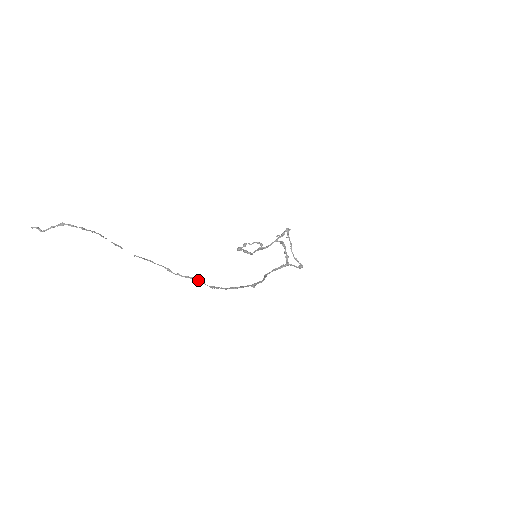
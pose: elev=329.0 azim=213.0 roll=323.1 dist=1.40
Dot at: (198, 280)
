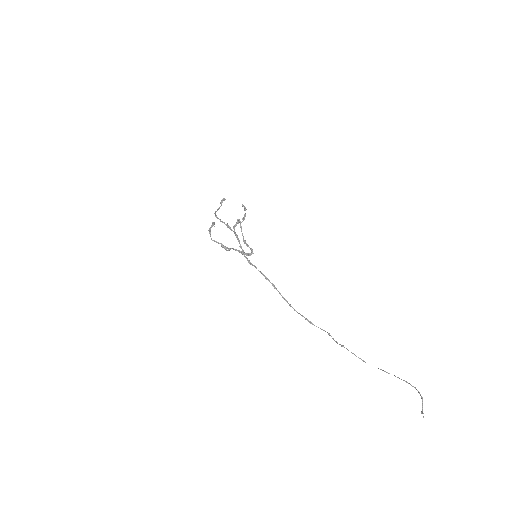
Dot at: occluded
